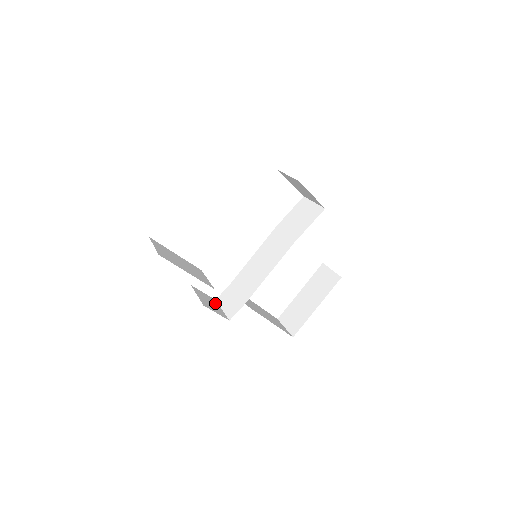
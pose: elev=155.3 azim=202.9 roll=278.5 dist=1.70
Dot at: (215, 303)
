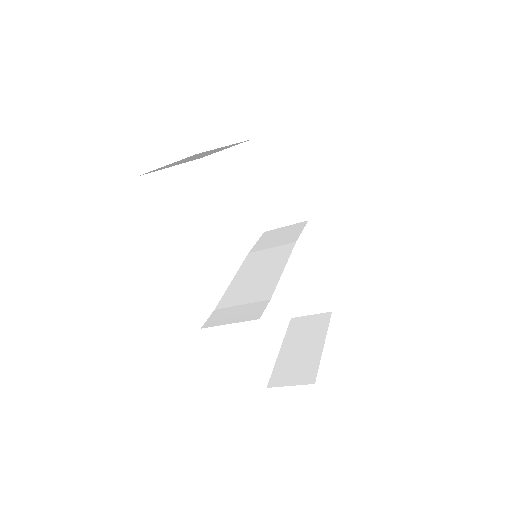
Dot at: occluded
